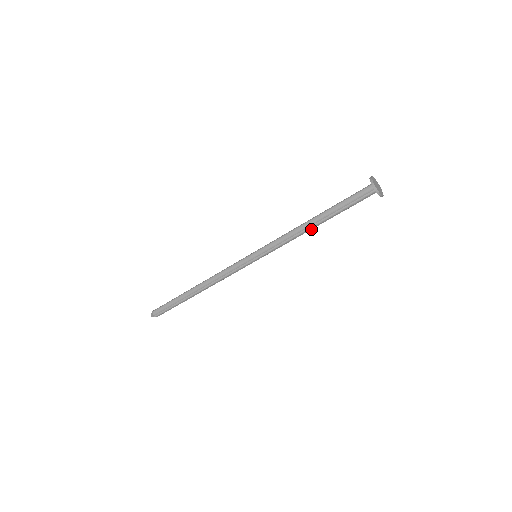
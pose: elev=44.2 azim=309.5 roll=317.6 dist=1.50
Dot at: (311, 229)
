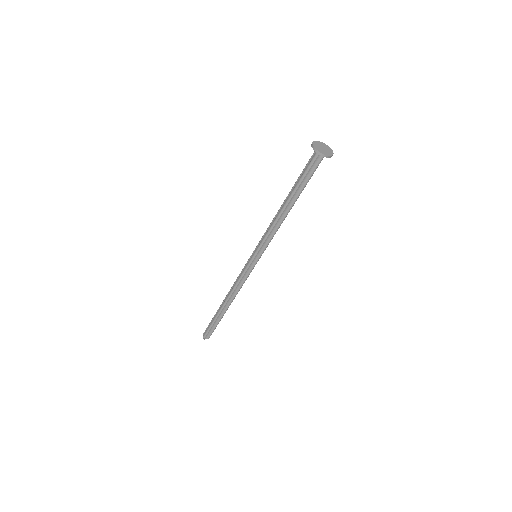
Dot at: occluded
